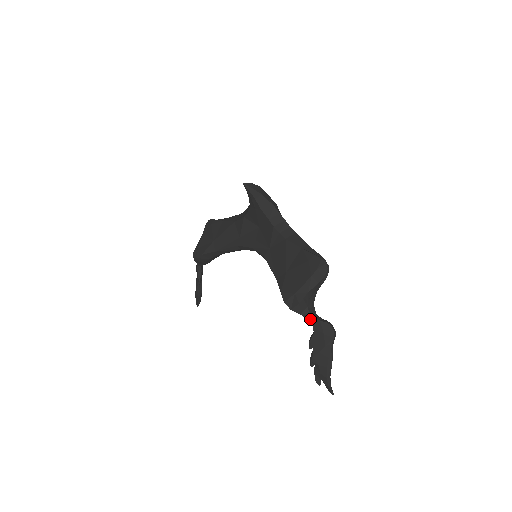
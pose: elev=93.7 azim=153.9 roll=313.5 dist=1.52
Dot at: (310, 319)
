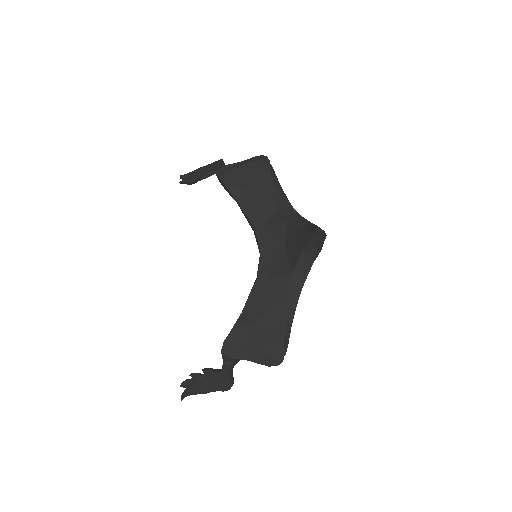
Dot at: (225, 368)
